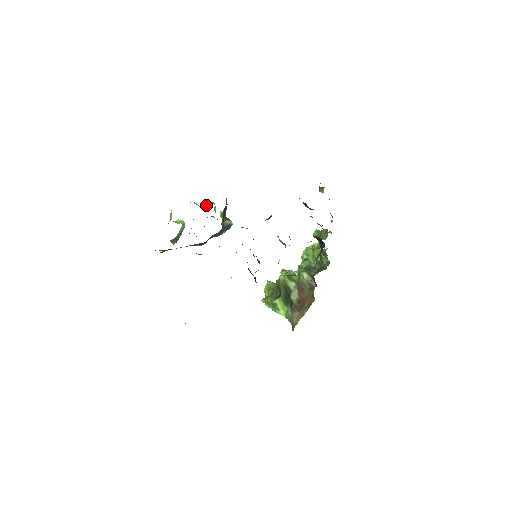
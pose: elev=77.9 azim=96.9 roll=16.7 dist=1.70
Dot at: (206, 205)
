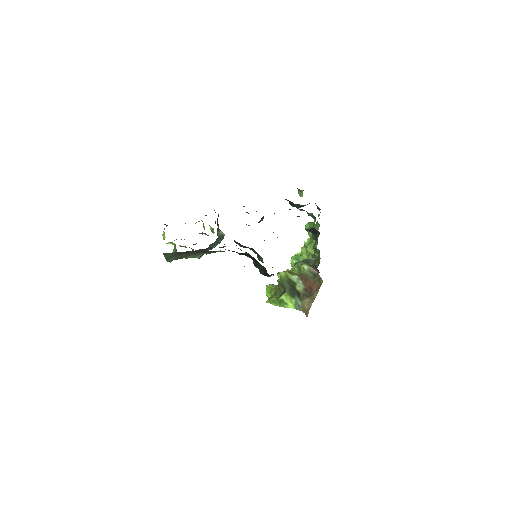
Dot at: (195, 223)
